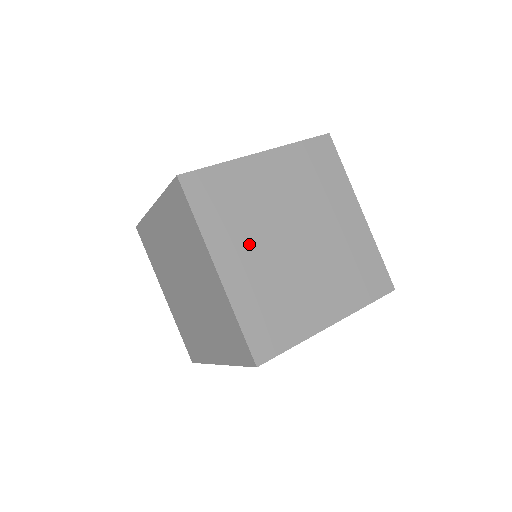
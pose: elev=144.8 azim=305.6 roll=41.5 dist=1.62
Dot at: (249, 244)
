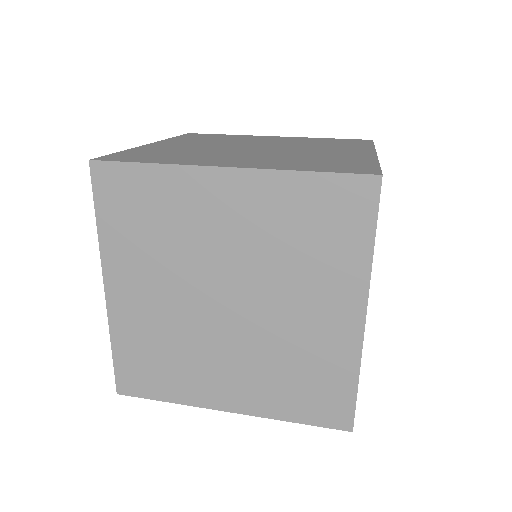
Dot at: (225, 157)
